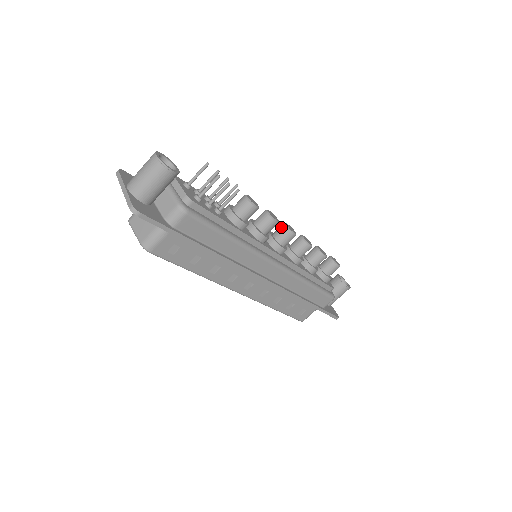
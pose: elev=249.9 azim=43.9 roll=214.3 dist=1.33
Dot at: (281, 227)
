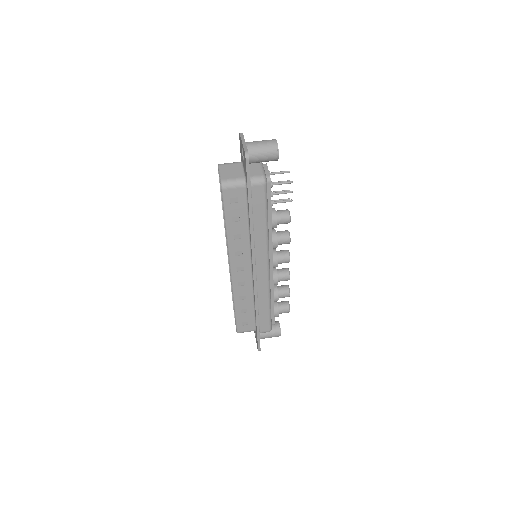
Dot at: (285, 250)
